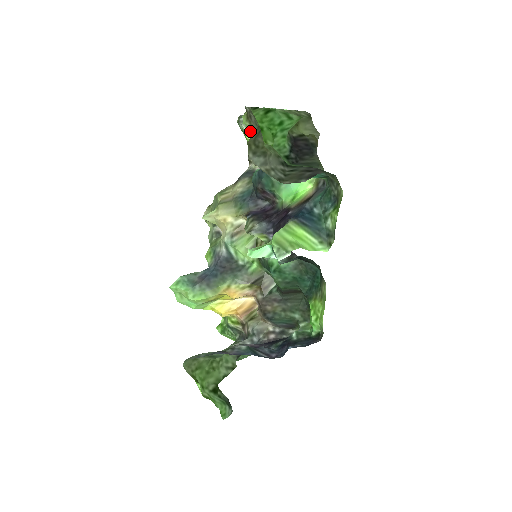
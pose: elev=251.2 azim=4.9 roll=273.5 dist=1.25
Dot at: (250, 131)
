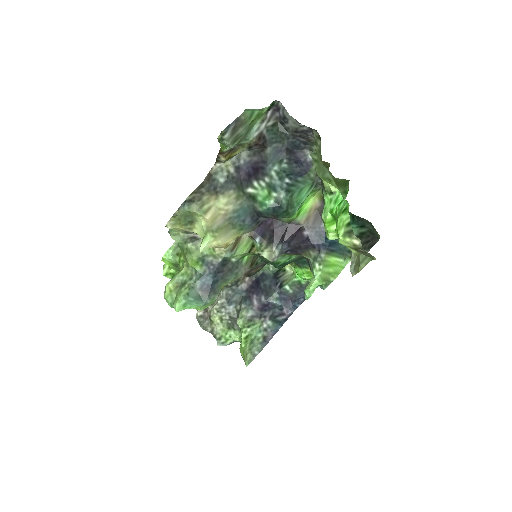
Dot at: (235, 145)
